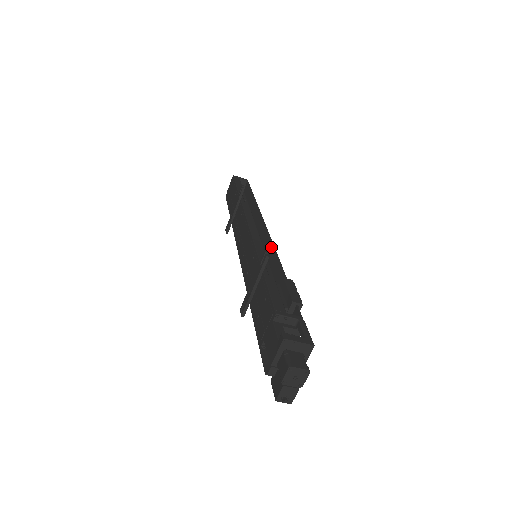
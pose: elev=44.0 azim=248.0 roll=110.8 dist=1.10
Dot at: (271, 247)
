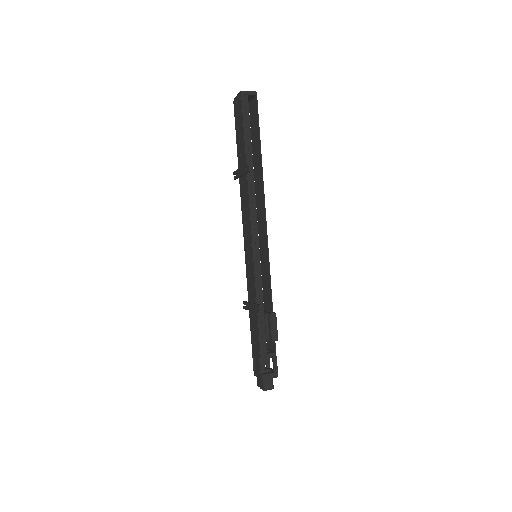
Dot at: (267, 257)
